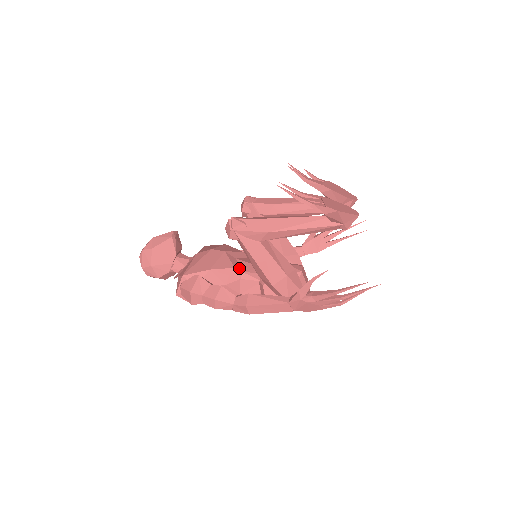
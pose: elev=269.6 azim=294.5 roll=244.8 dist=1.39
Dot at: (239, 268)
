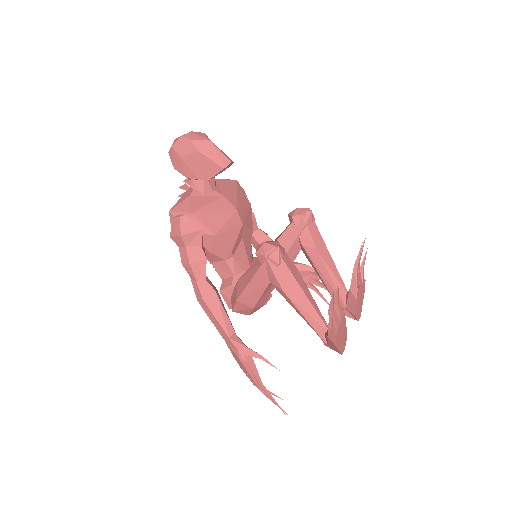
Dot at: (235, 252)
